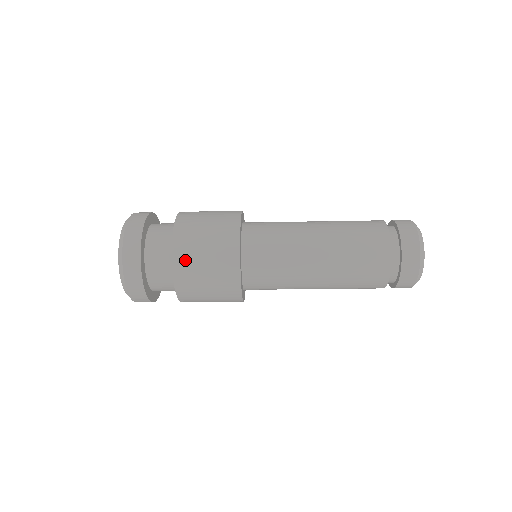
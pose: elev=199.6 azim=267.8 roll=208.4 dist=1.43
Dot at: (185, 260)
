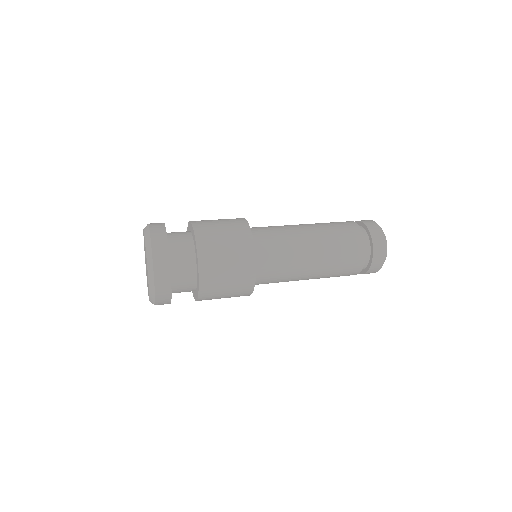
Dot at: occluded
